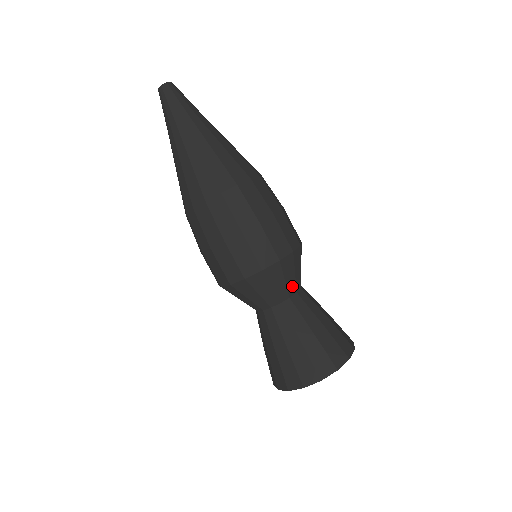
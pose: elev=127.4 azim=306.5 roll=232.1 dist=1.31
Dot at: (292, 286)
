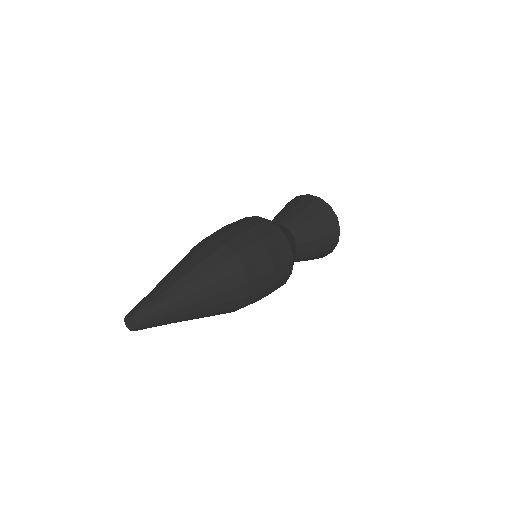
Dot at: (294, 244)
